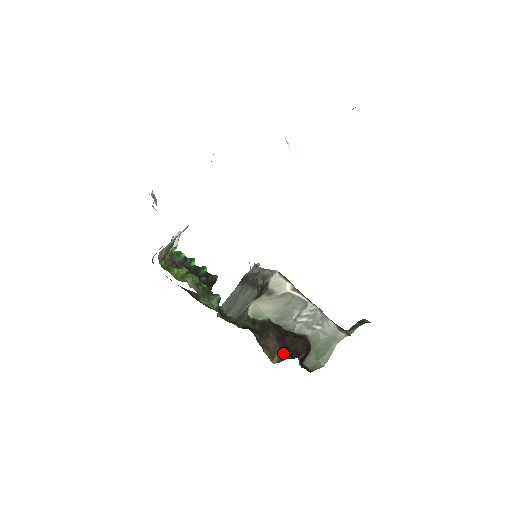
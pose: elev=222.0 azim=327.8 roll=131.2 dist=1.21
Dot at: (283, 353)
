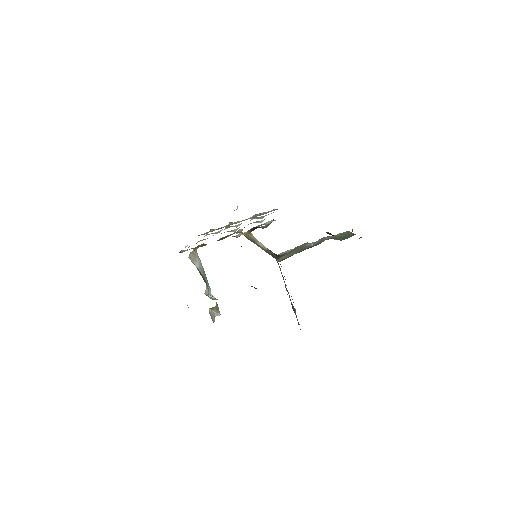
Dot at: occluded
